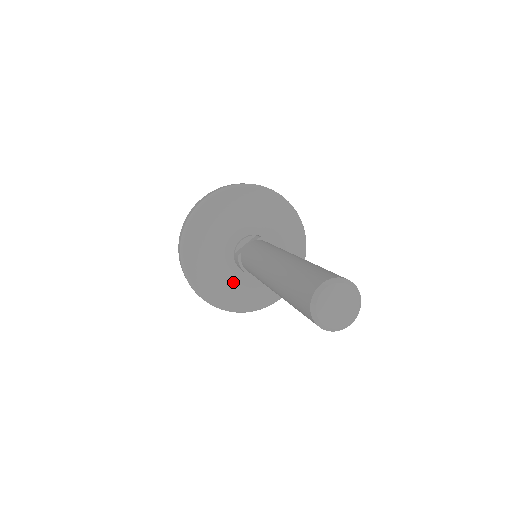
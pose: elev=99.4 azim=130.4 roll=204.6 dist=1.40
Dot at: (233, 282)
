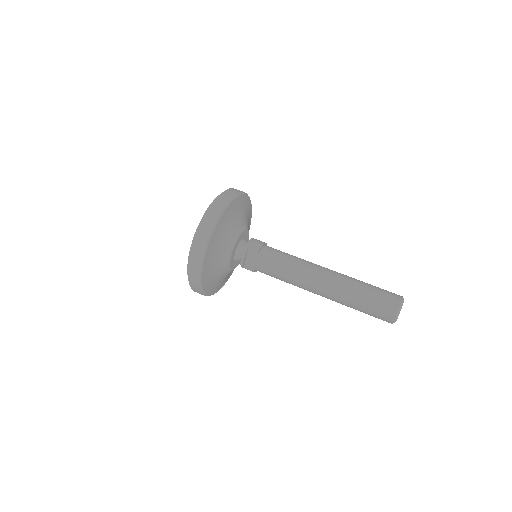
Dot at: occluded
